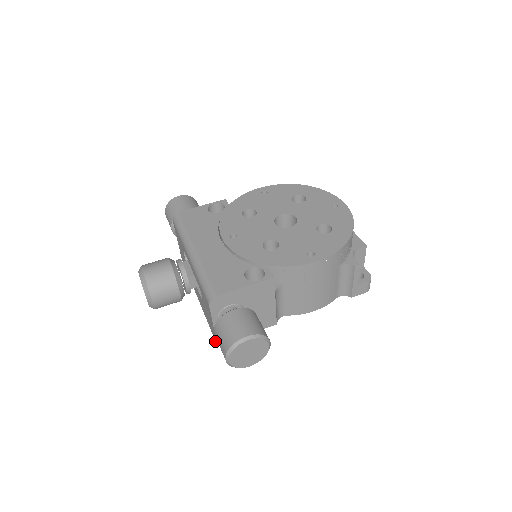
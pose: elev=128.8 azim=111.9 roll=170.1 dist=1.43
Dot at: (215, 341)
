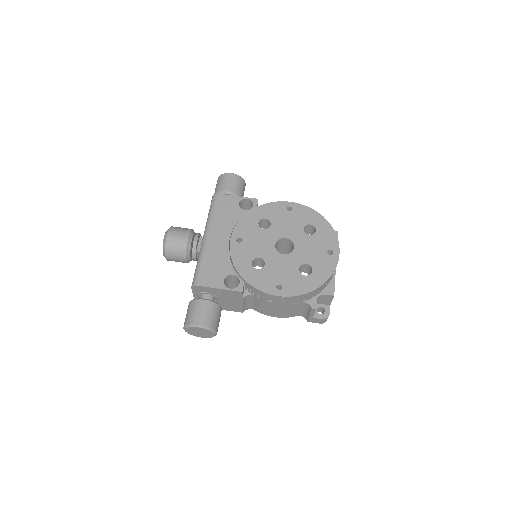
Dot at: occluded
